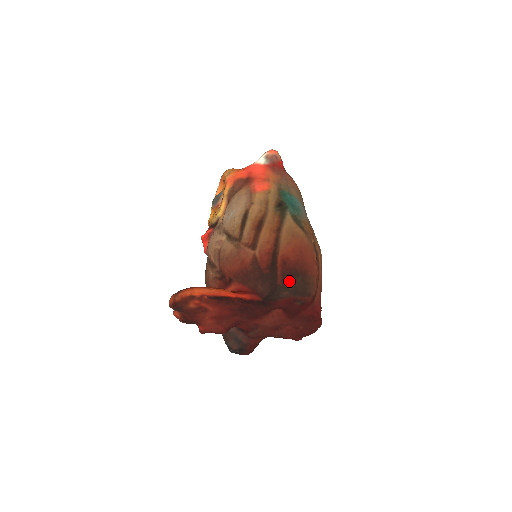
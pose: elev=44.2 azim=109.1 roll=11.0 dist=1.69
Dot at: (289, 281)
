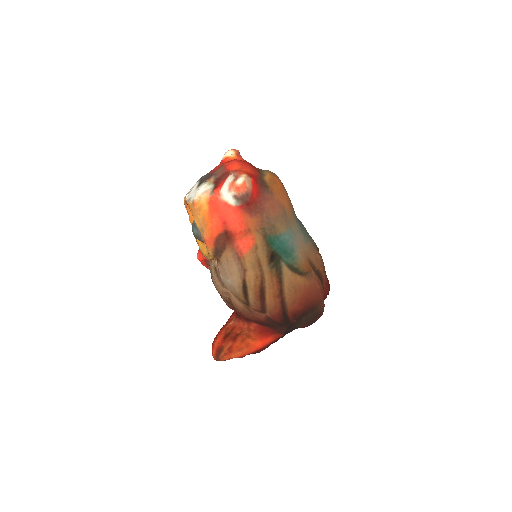
Dot at: (302, 319)
